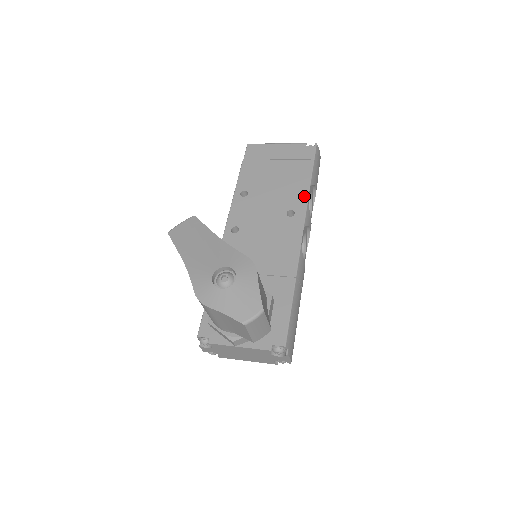
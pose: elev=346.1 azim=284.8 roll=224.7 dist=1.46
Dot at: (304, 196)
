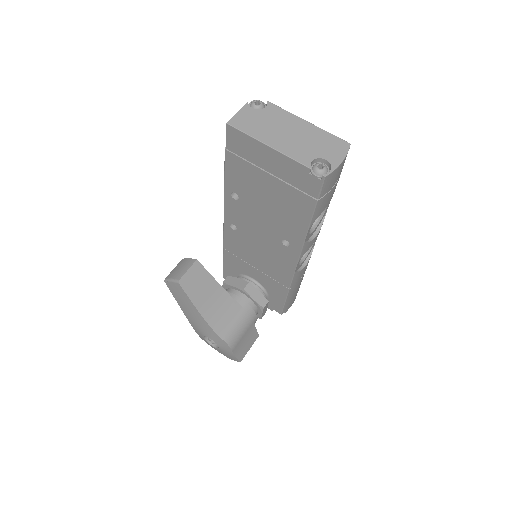
Dot at: (300, 236)
